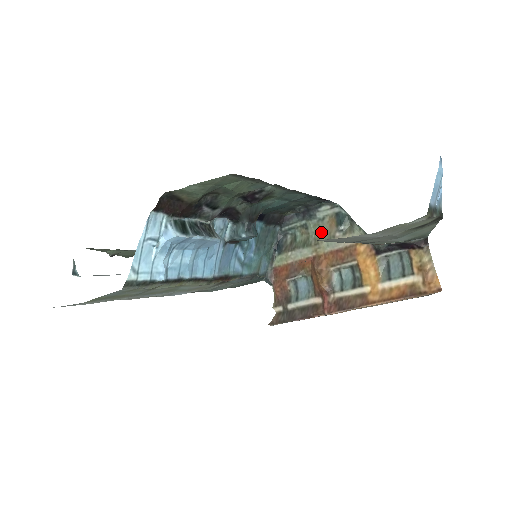
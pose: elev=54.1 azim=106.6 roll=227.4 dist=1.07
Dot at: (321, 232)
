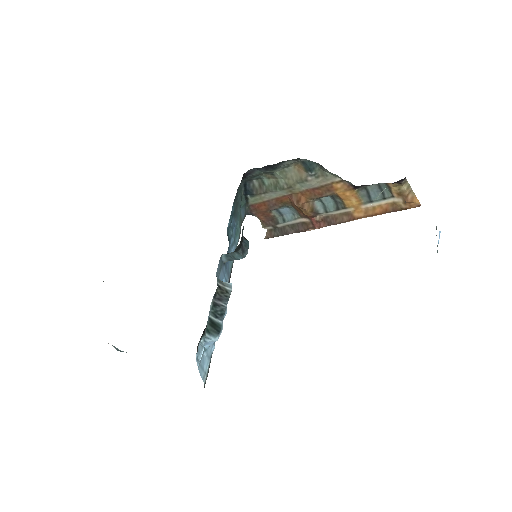
Dot at: (291, 178)
